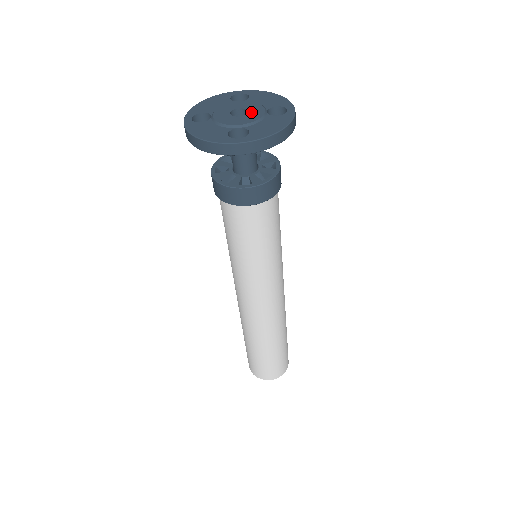
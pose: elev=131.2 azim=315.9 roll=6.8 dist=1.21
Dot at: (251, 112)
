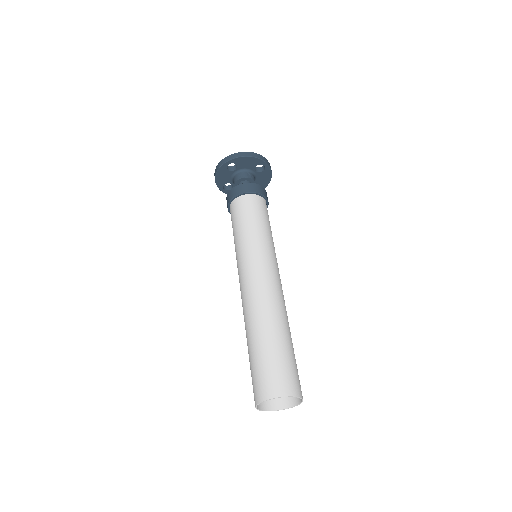
Dot at: occluded
